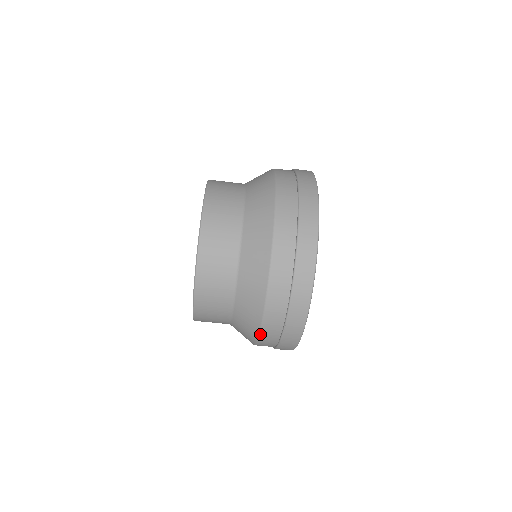
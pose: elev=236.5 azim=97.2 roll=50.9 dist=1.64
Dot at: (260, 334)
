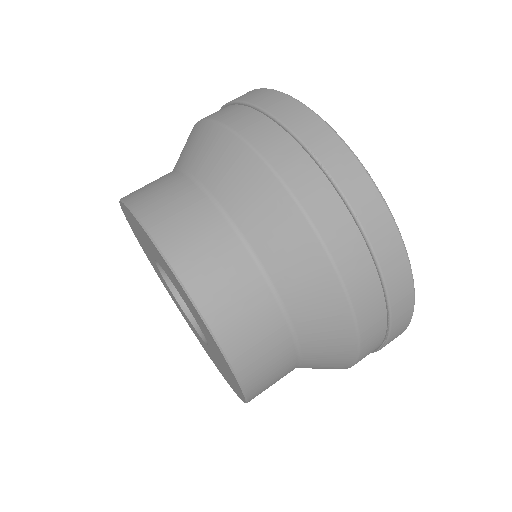
Dot at: (296, 199)
